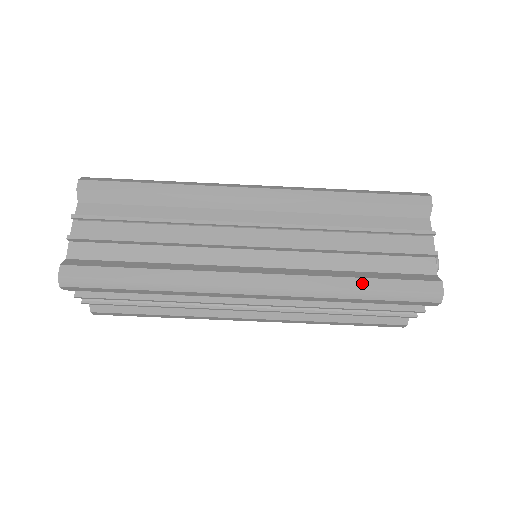
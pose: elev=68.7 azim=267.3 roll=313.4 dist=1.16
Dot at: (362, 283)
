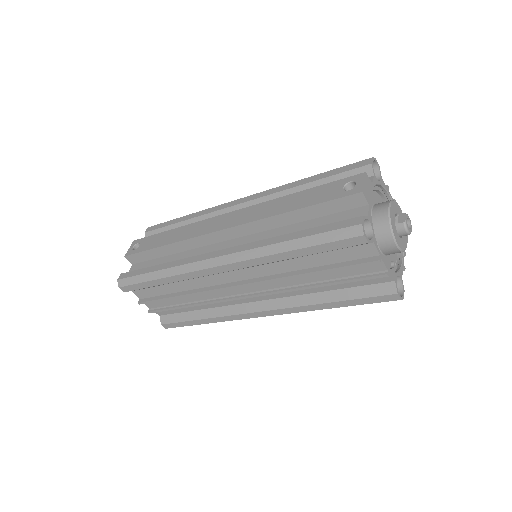
Dot at: (333, 305)
